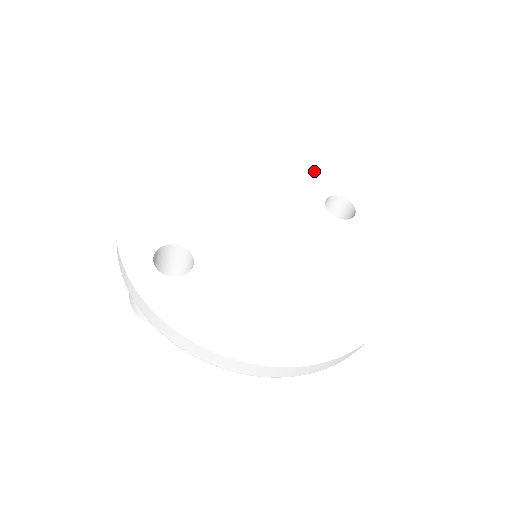
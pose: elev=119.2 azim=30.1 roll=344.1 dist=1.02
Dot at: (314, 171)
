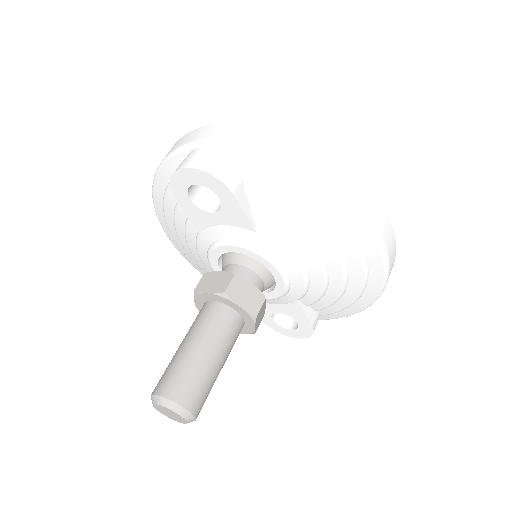
Dot at: occluded
